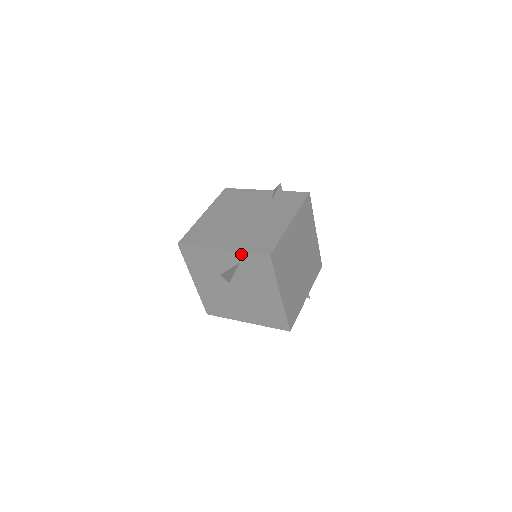
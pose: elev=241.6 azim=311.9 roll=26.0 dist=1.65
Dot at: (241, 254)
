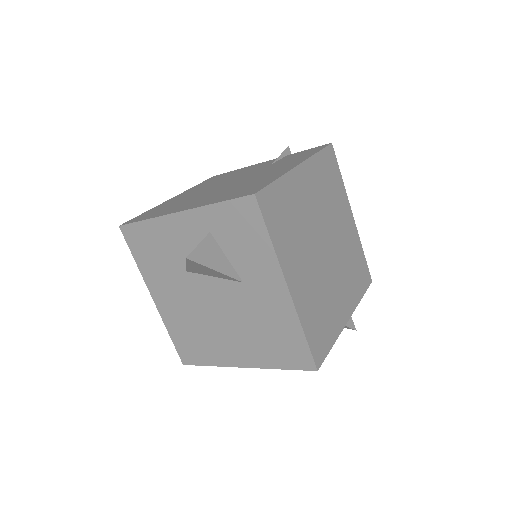
Dot at: (209, 210)
